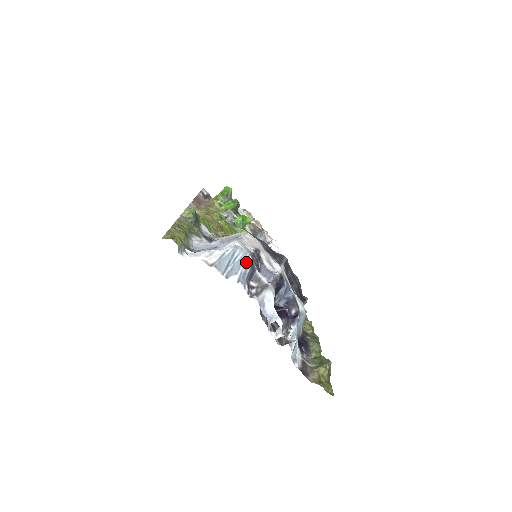
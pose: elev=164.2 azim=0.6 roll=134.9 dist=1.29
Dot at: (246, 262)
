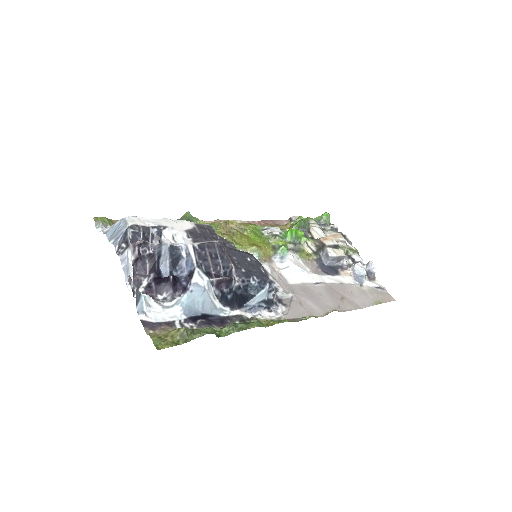
Dot at: (124, 229)
